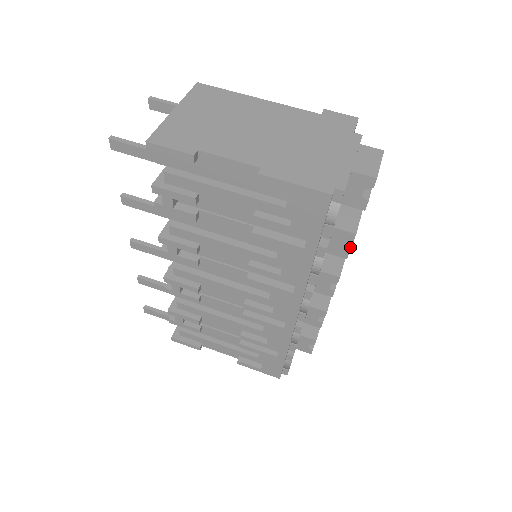
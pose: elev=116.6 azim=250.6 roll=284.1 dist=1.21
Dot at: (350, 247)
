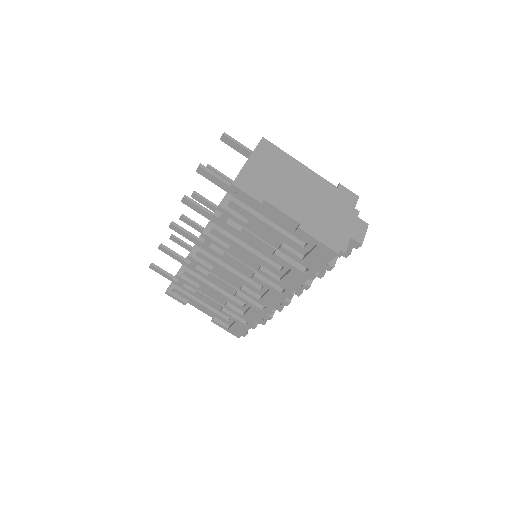
Dot at: (325, 272)
